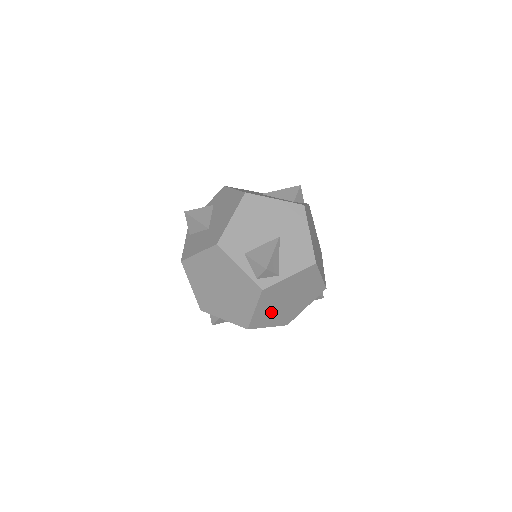
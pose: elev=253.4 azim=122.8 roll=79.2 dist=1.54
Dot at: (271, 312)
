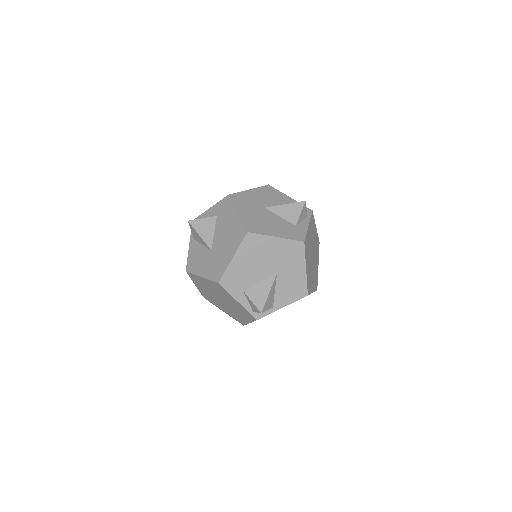
Dot at: occluded
